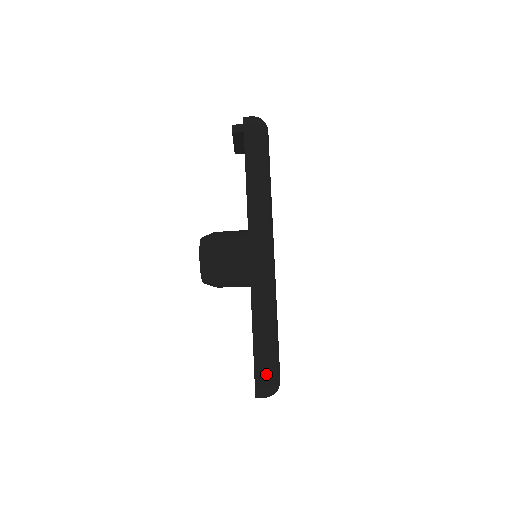
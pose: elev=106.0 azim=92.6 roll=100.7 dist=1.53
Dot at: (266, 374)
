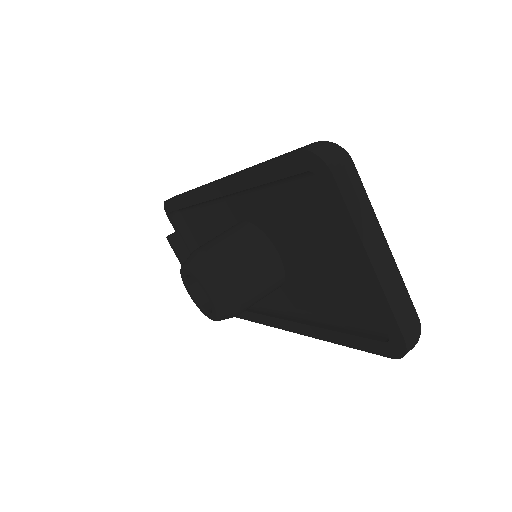
Dot at: occluded
